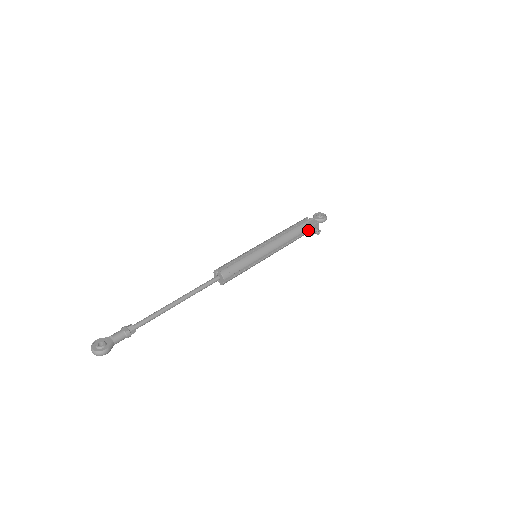
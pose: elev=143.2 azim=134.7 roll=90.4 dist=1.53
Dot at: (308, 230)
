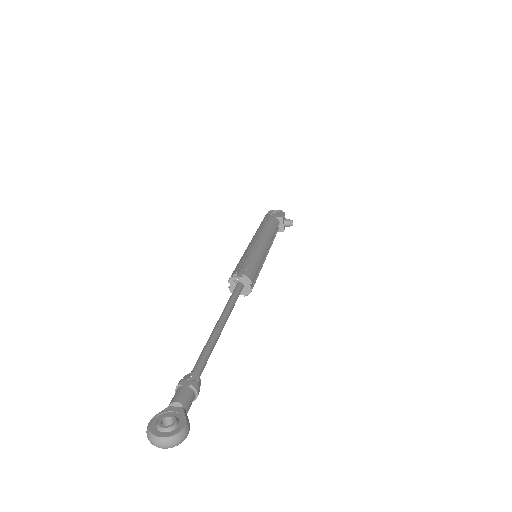
Dot at: (279, 224)
